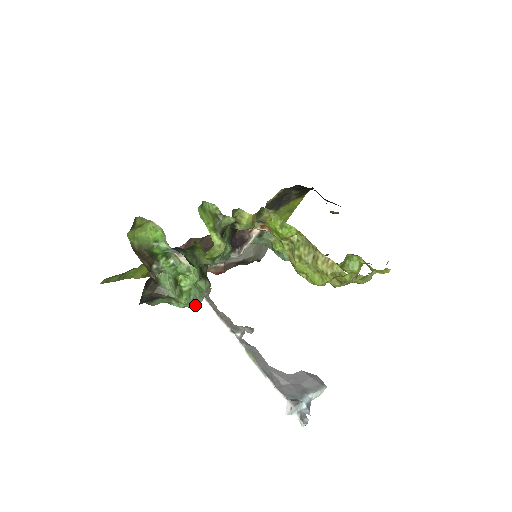
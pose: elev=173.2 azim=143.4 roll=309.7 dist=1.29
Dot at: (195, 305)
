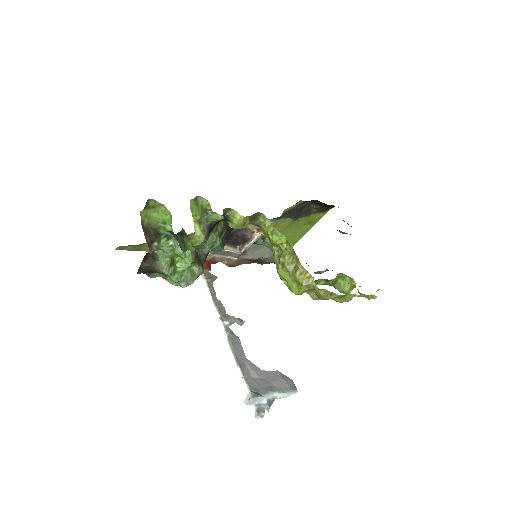
Dot at: (185, 285)
